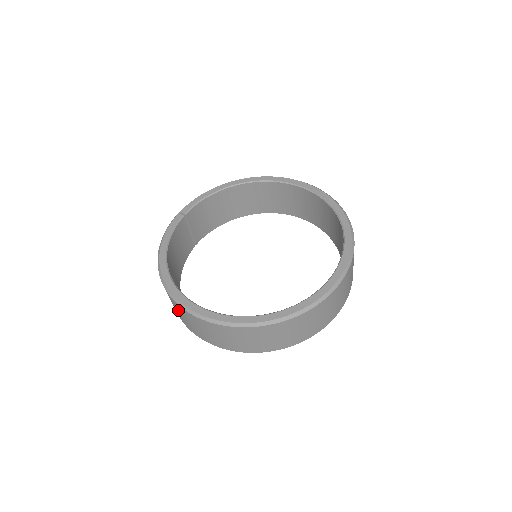
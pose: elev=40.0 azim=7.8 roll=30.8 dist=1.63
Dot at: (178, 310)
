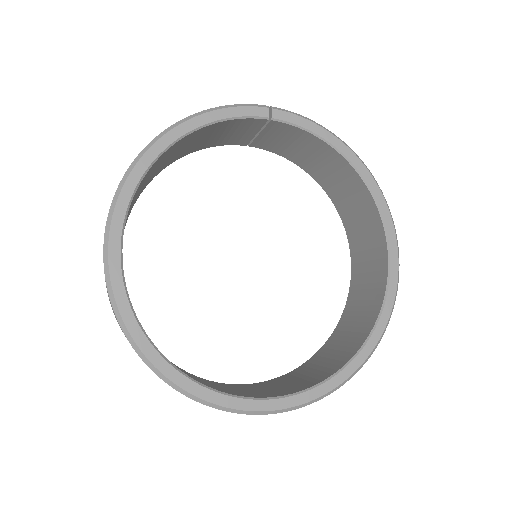
Dot at: occluded
